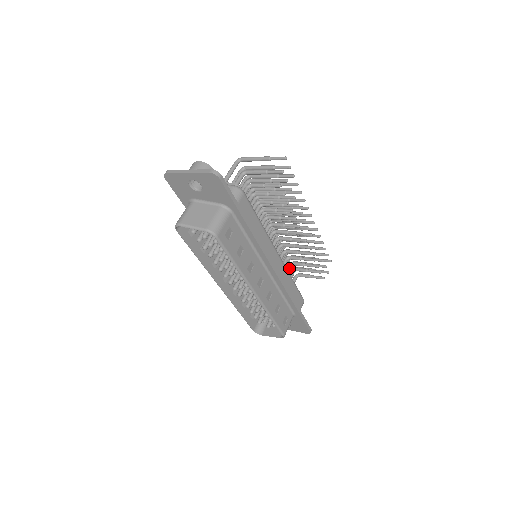
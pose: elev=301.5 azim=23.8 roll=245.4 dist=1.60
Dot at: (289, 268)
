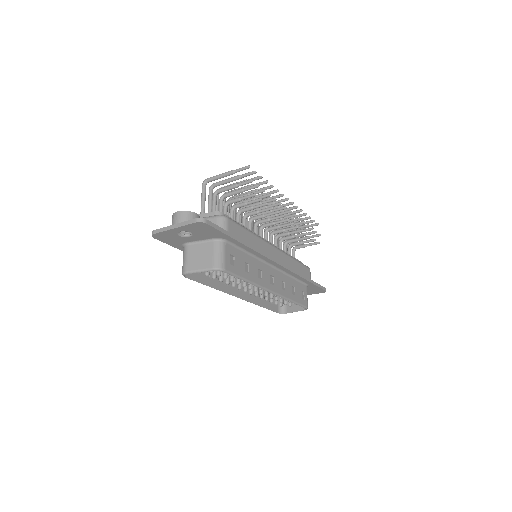
Dot at: (286, 248)
